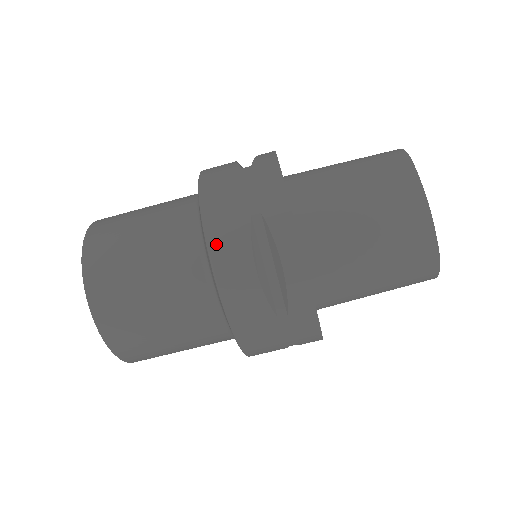
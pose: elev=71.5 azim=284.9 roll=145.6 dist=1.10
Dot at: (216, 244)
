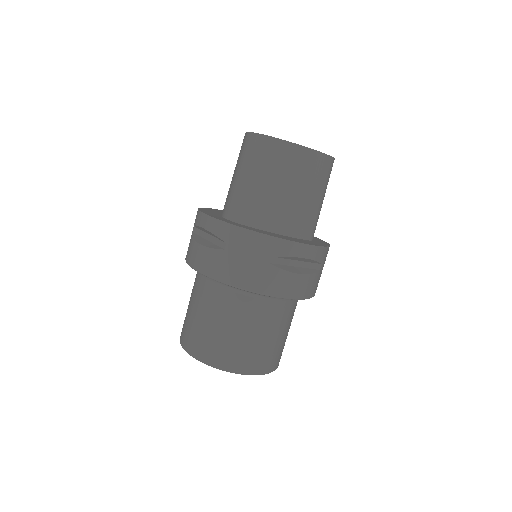
Dot at: (275, 291)
